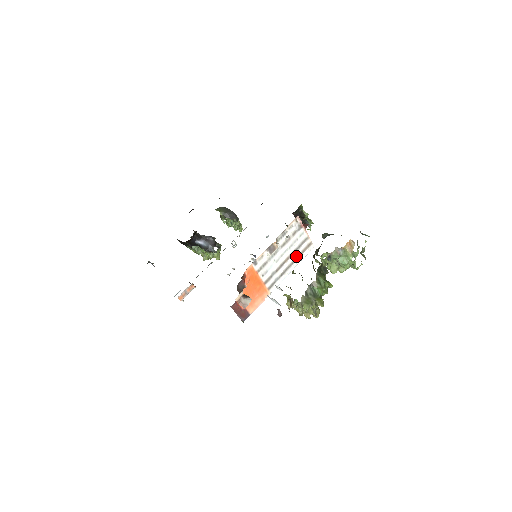
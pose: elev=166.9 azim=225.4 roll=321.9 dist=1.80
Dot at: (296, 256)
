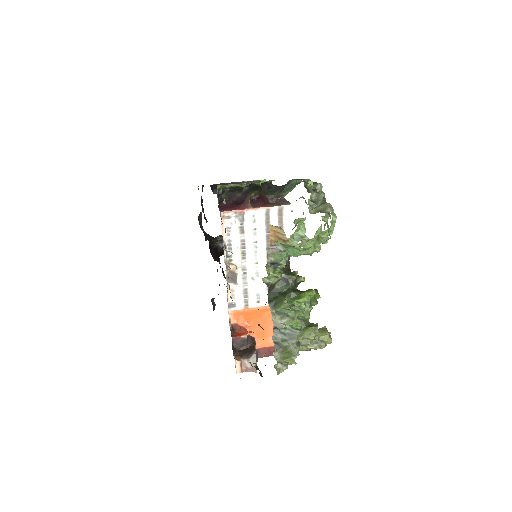
Dot at: occluded
